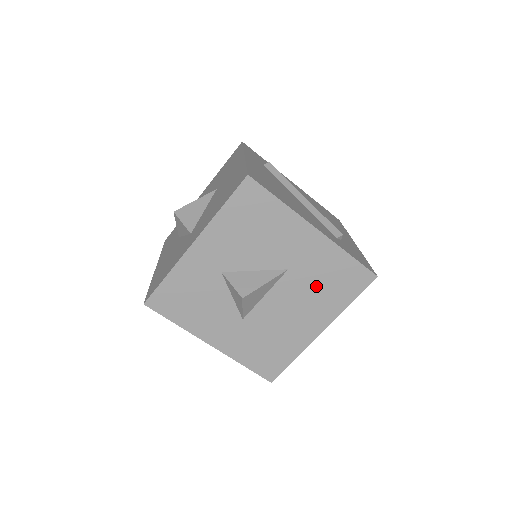
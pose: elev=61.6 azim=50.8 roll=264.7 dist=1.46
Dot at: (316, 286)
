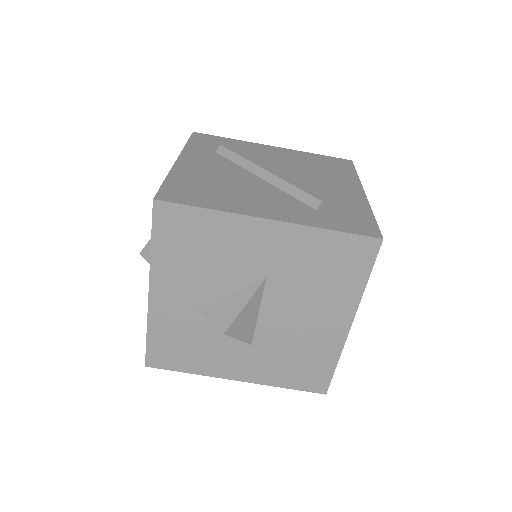
Dot at: (311, 281)
